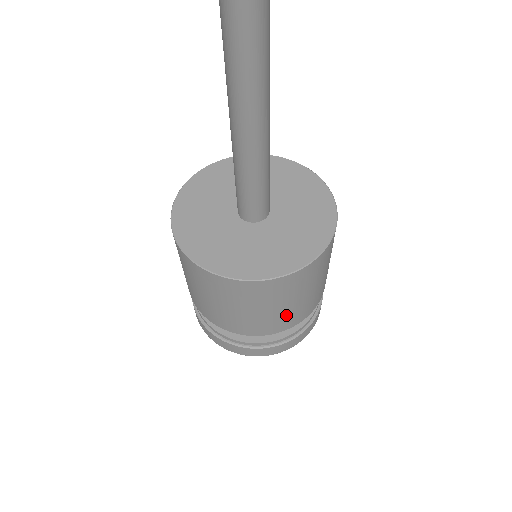
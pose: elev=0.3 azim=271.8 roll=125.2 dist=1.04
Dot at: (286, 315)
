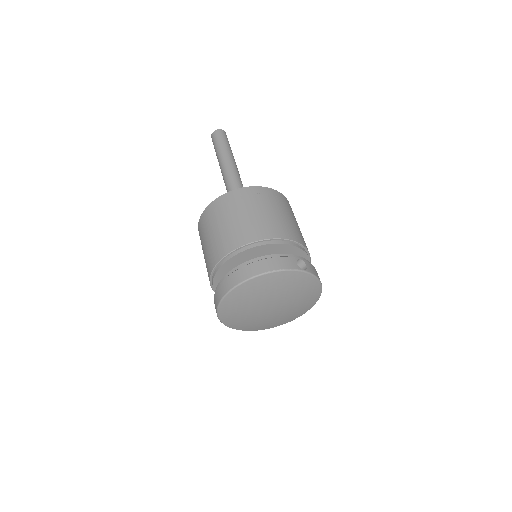
Dot at: (229, 233)
